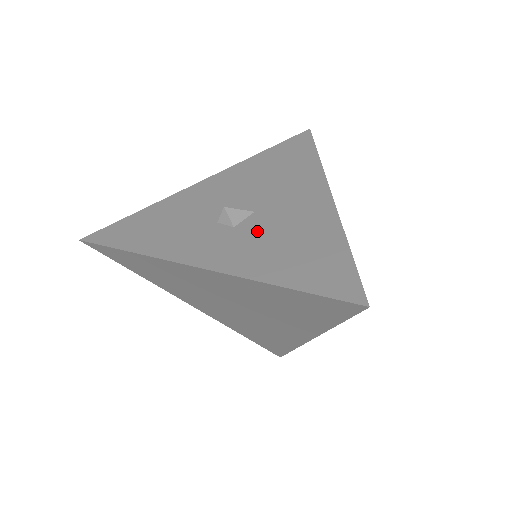
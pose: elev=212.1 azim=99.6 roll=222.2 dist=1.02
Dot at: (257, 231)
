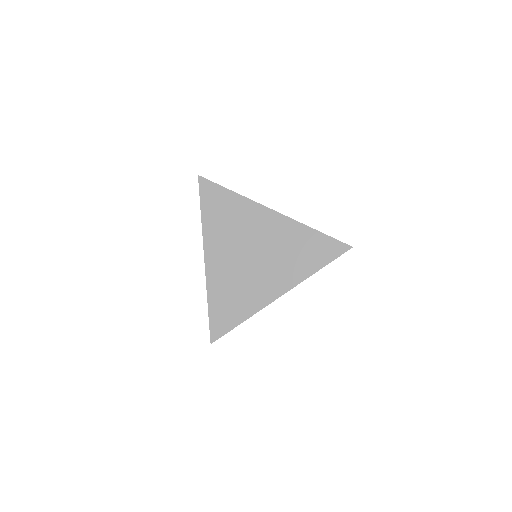
Dot at: occluded
